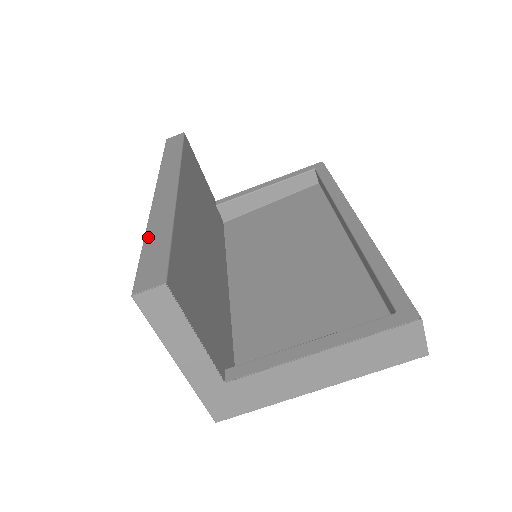
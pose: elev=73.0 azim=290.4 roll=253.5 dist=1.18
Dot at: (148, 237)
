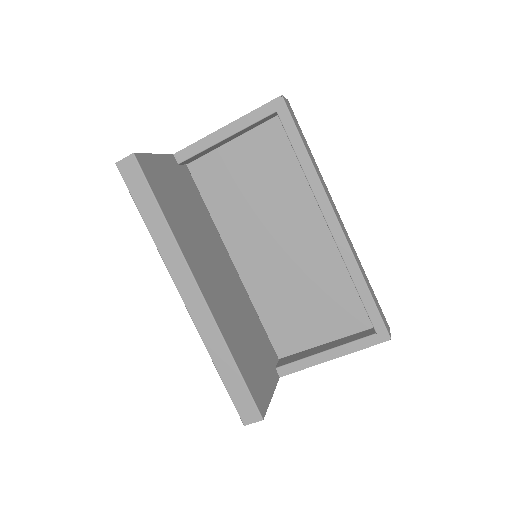
Dot at: (219, 369)
